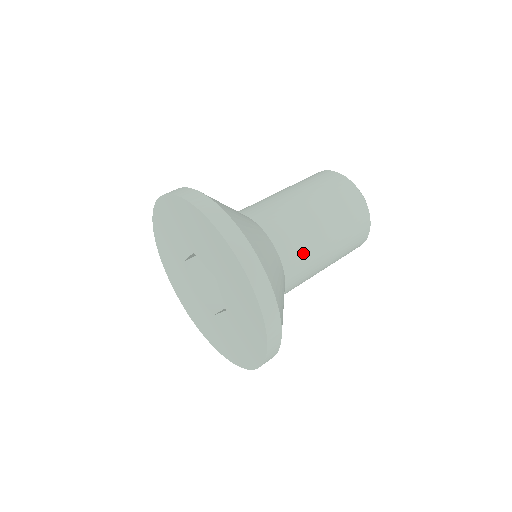
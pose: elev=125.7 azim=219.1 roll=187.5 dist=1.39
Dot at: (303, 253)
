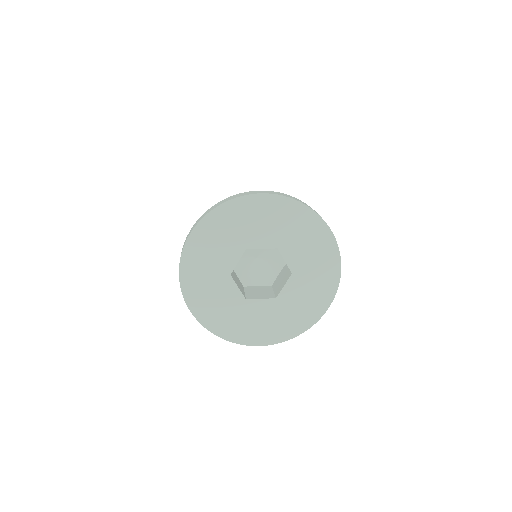
Dot at: occluded
